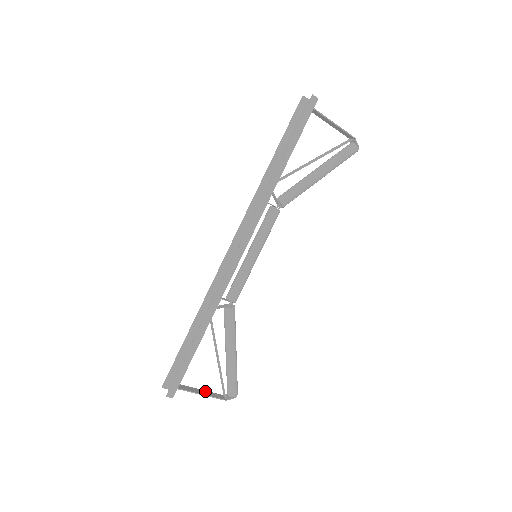
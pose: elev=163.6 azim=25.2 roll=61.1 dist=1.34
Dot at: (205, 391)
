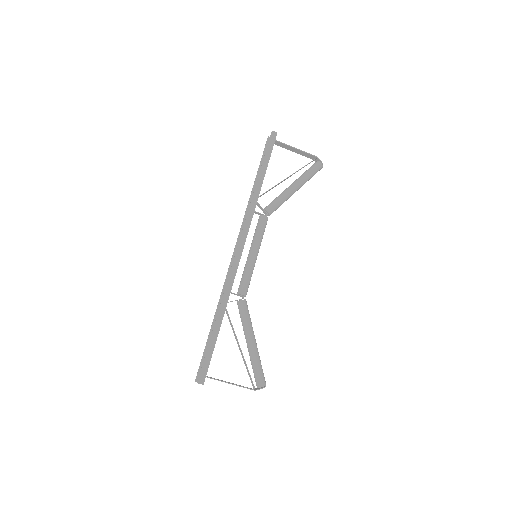
Dot at: occluded
